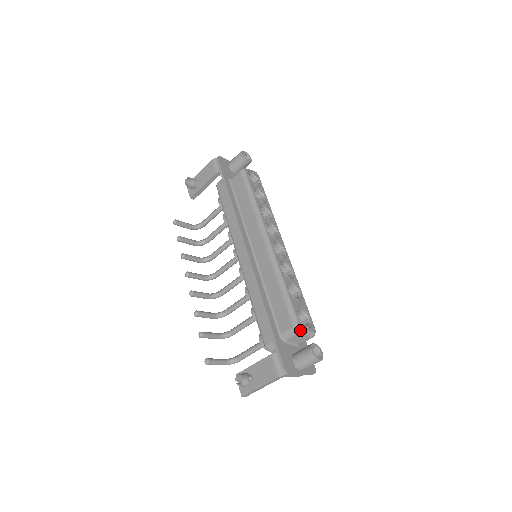
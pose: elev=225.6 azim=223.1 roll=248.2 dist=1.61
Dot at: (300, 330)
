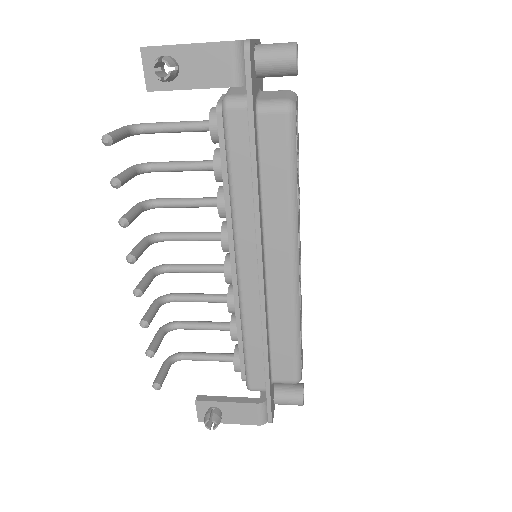
Dot at: occluded
